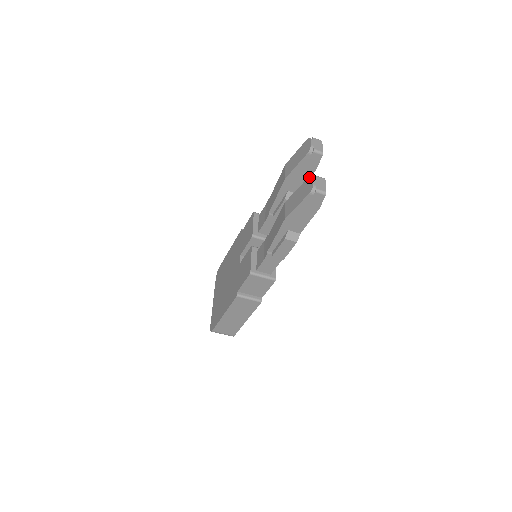
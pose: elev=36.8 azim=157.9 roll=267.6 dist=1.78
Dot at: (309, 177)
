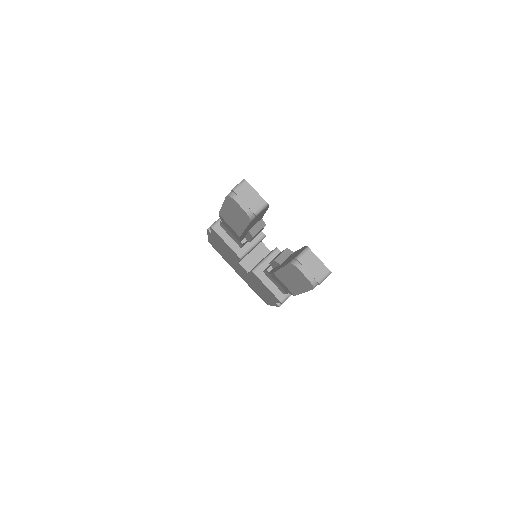
Dot at: (290, 265)
